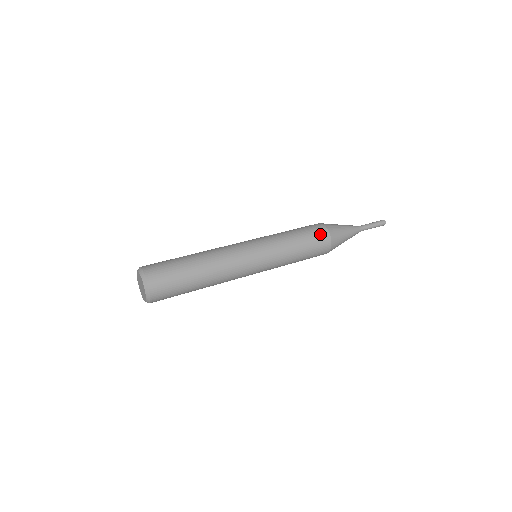
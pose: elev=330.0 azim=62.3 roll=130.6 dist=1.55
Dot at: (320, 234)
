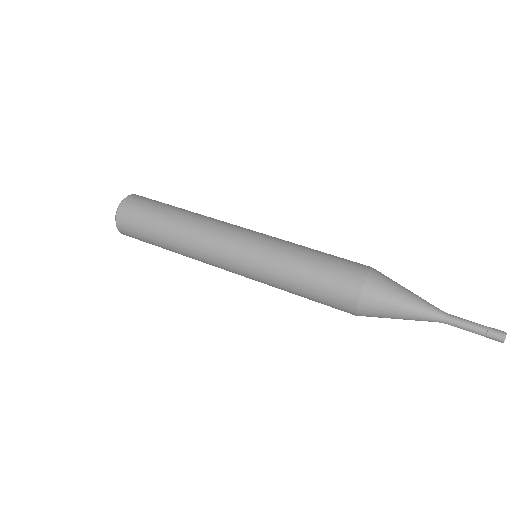
Dot at: (349, 275)
